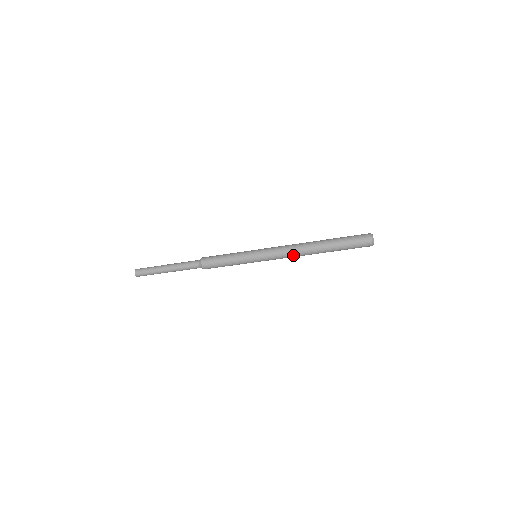
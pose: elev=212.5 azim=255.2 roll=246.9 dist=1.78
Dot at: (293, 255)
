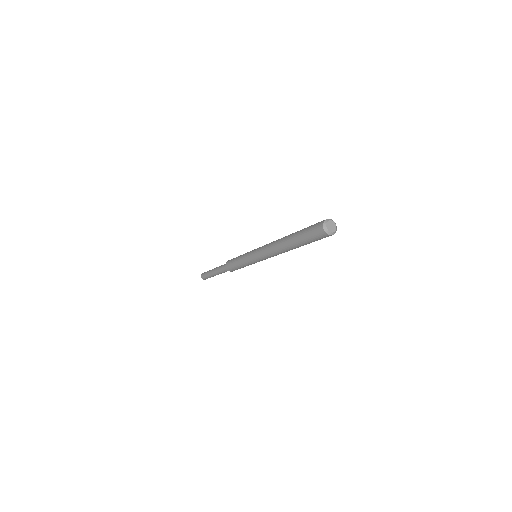
Dot at: (276, 254)
